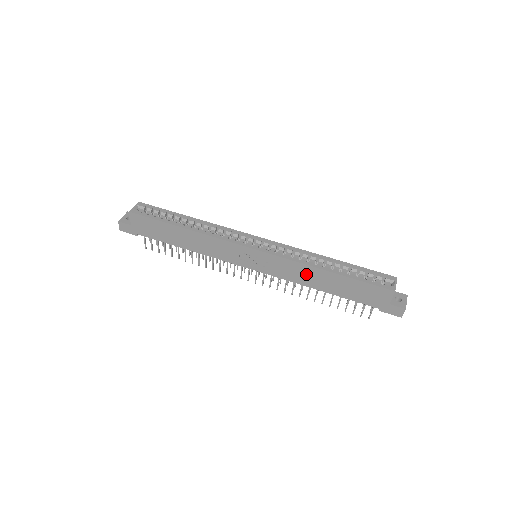
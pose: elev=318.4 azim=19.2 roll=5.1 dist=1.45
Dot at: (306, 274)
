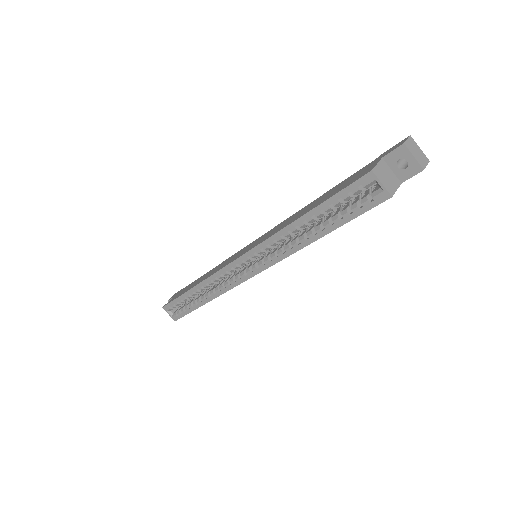
Dot at: occluded
